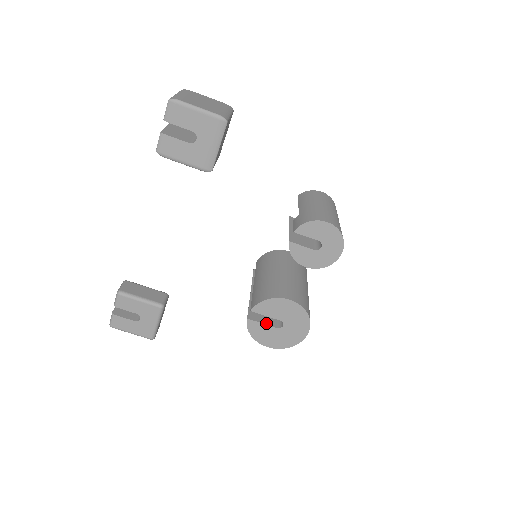
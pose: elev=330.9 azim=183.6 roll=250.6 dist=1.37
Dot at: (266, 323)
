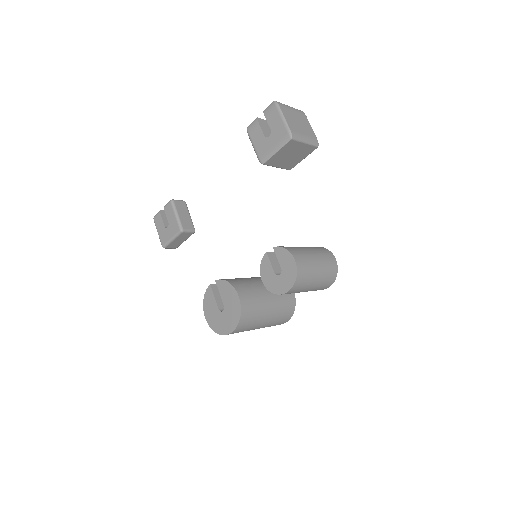
Dot at: (217, 299)
